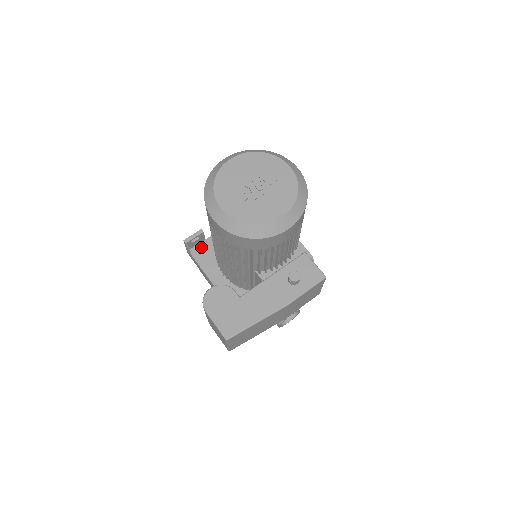
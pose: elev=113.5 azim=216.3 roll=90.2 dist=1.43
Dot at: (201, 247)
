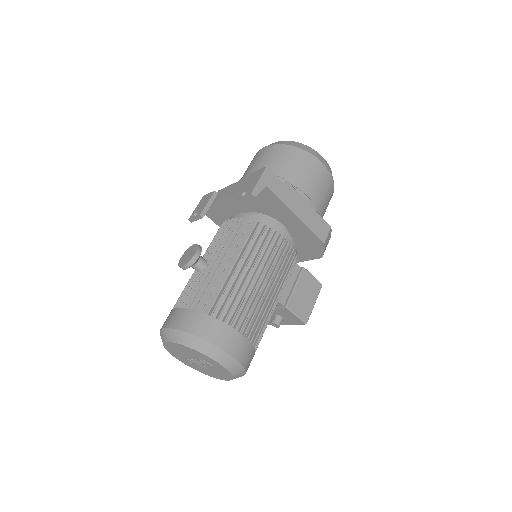
Dot at: (210, 210)
